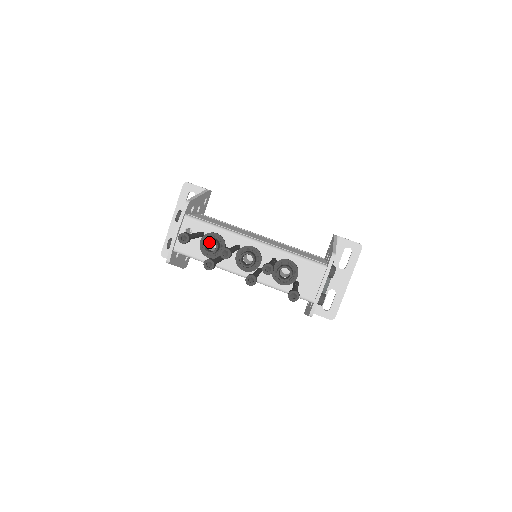
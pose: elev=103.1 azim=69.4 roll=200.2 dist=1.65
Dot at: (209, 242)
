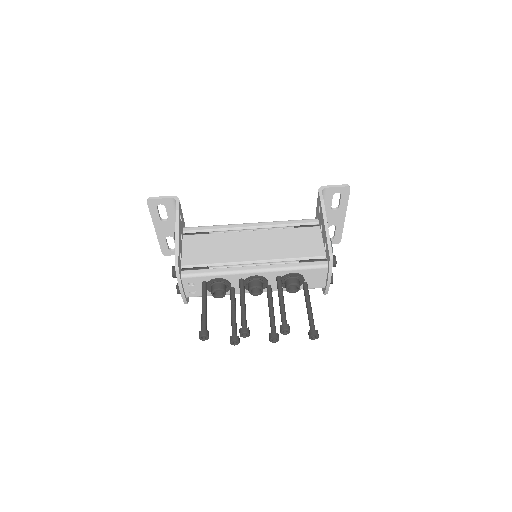
Dot at: occluded
